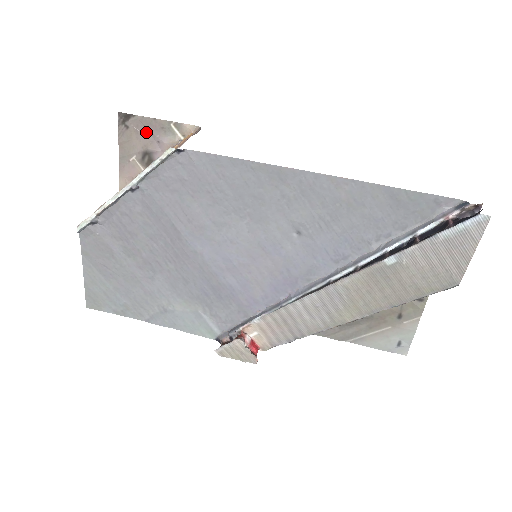
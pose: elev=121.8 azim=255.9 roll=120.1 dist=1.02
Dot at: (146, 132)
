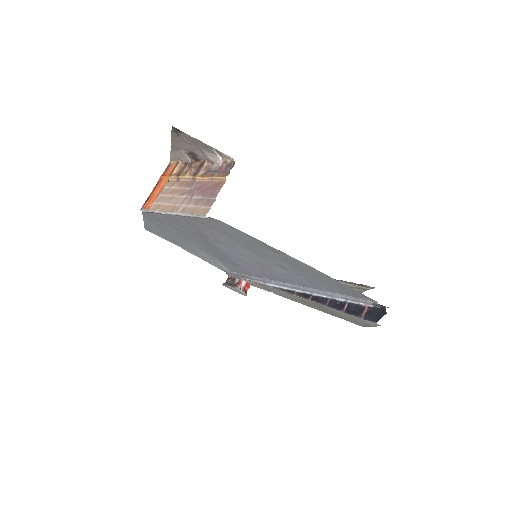
Dot at: (193, 143)
